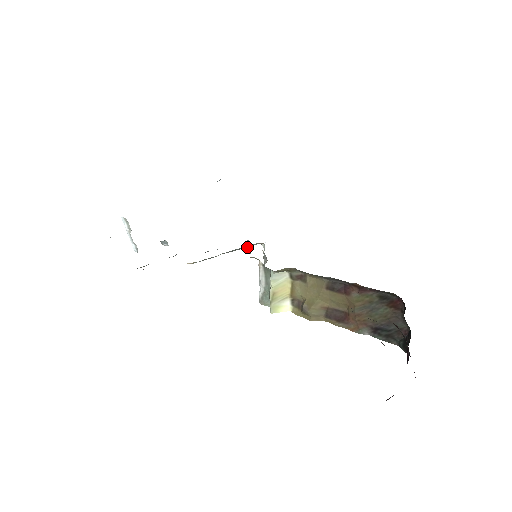
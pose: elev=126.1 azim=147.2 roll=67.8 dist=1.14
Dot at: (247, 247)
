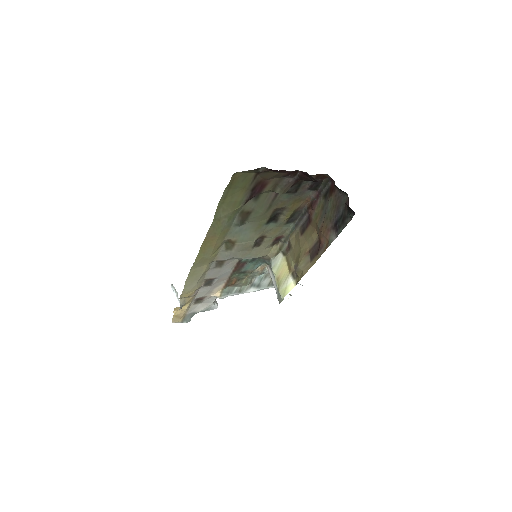
Dot at: (269, 274)
